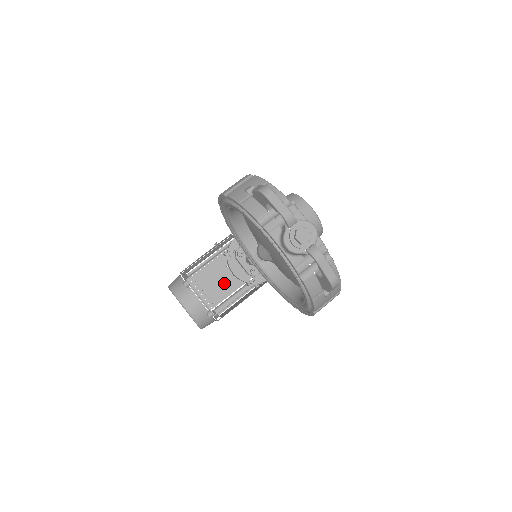
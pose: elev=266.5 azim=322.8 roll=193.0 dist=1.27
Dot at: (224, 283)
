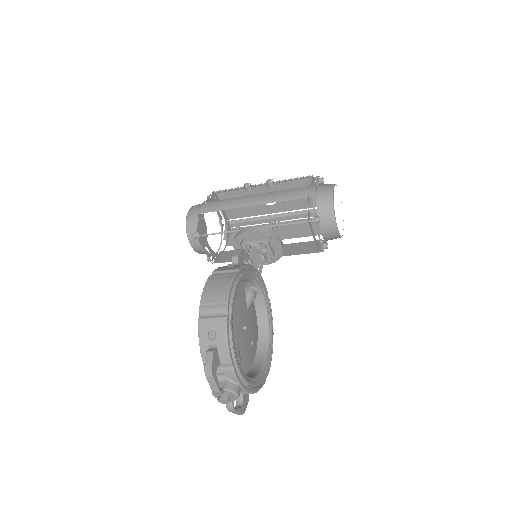
Dot at: (246, 207)
